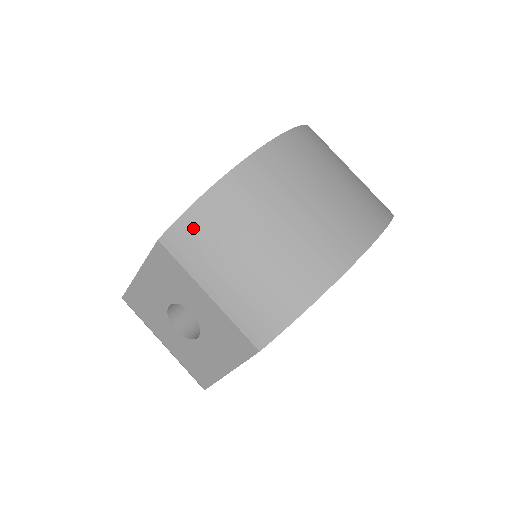
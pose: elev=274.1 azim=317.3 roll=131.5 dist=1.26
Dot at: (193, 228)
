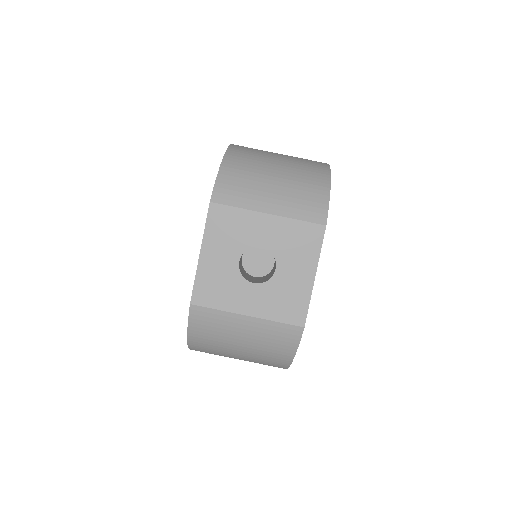
Dot at: (229, 182)
